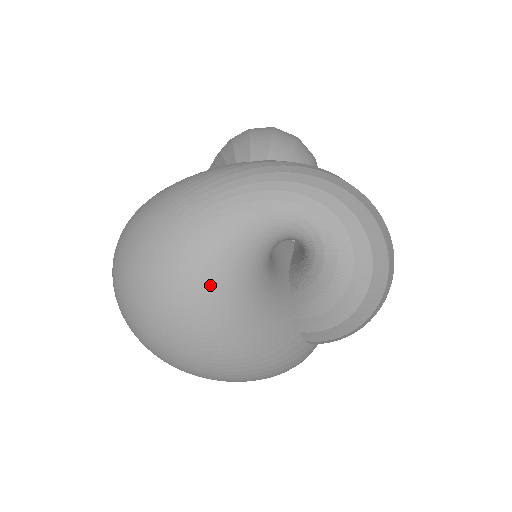
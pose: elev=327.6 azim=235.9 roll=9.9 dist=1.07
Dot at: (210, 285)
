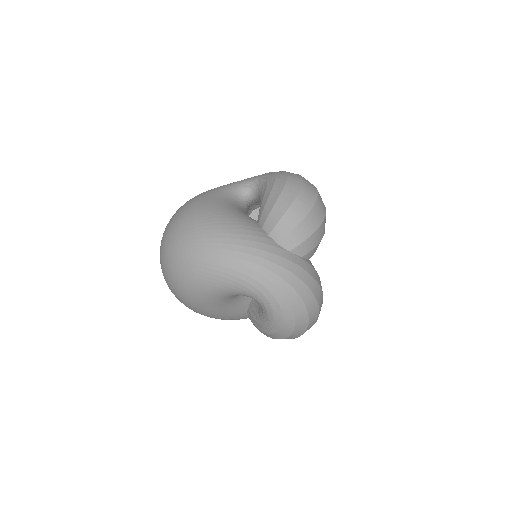
Dot at: (199, 198)
